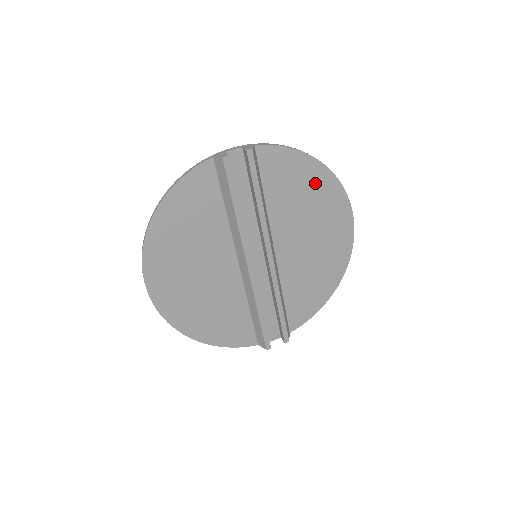
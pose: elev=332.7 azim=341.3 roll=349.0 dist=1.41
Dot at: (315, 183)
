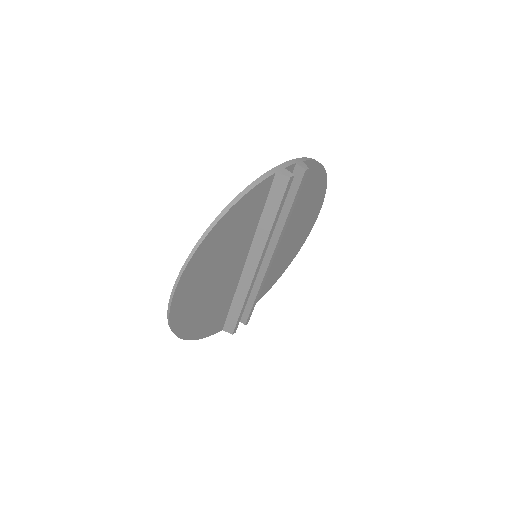
Dot at: (315, 190)
